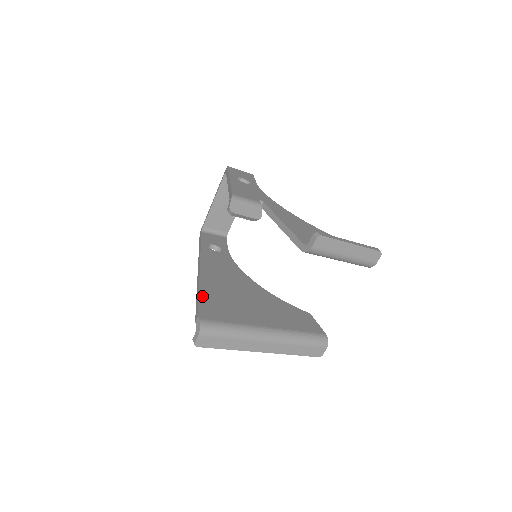
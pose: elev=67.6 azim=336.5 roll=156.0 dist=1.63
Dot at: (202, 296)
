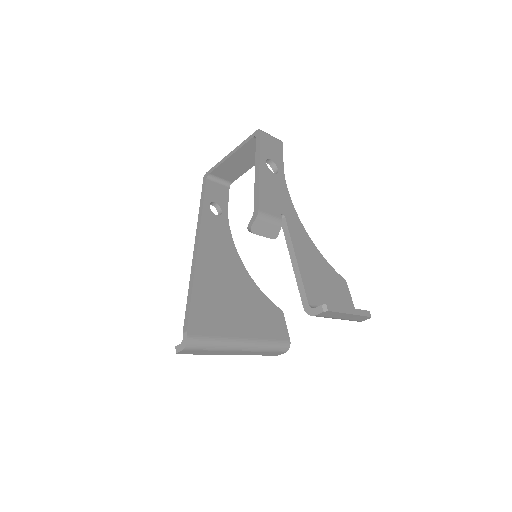
Dot at: (194, 298)
